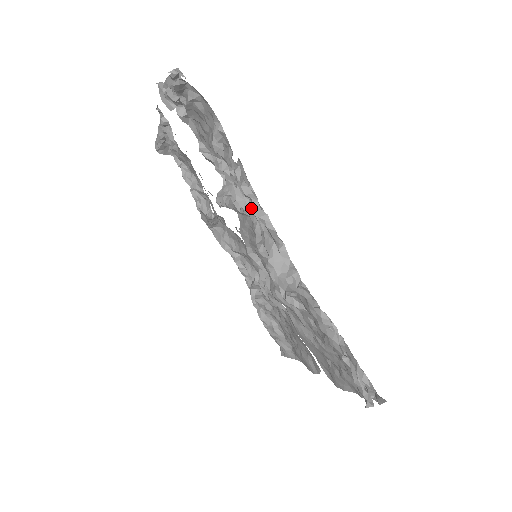
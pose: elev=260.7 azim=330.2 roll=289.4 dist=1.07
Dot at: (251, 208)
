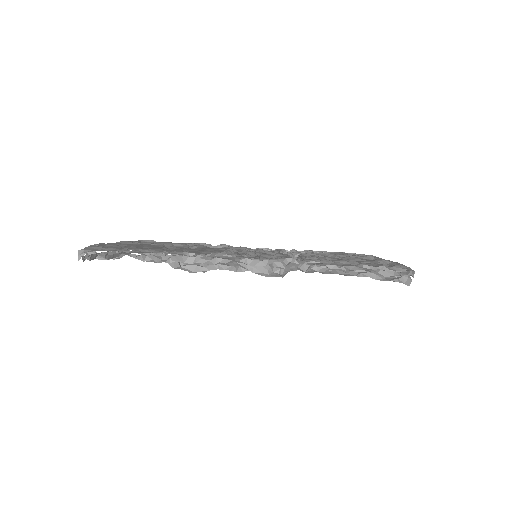
Dot at: occluded
